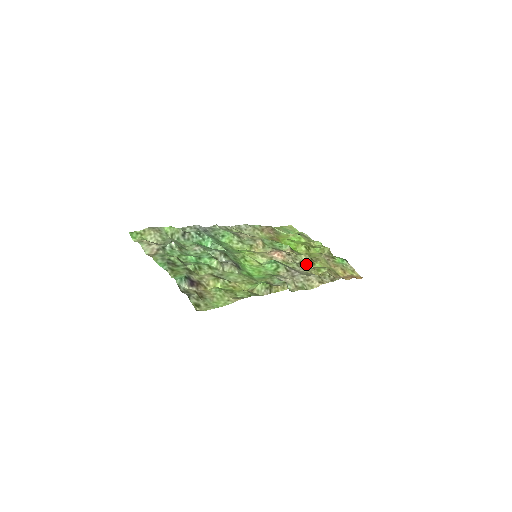
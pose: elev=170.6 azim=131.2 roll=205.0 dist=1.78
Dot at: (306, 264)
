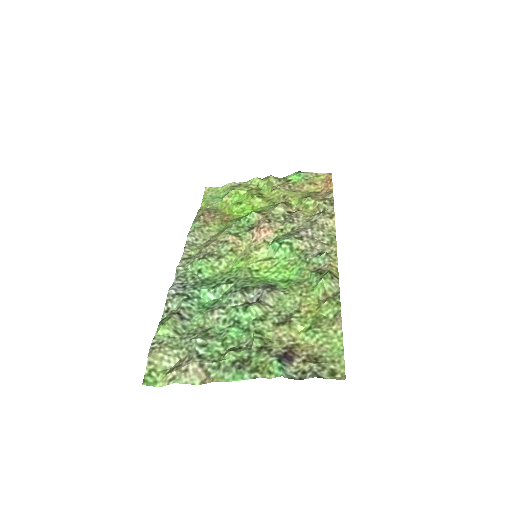
Dot at: (288, 213)
